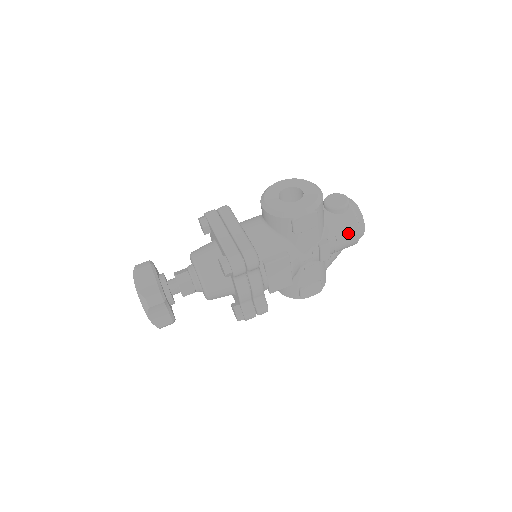
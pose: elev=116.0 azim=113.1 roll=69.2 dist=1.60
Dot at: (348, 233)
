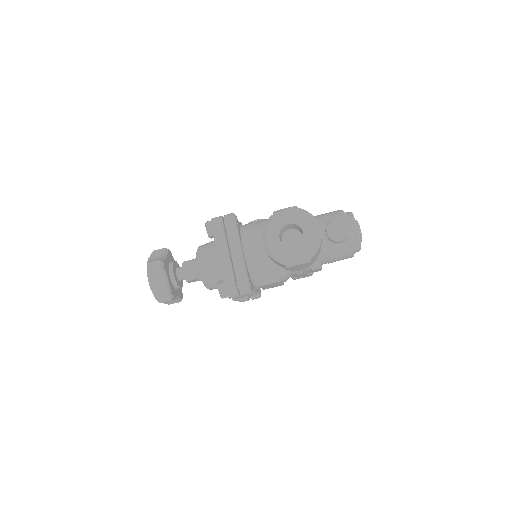
Dot at: (342, 257)
